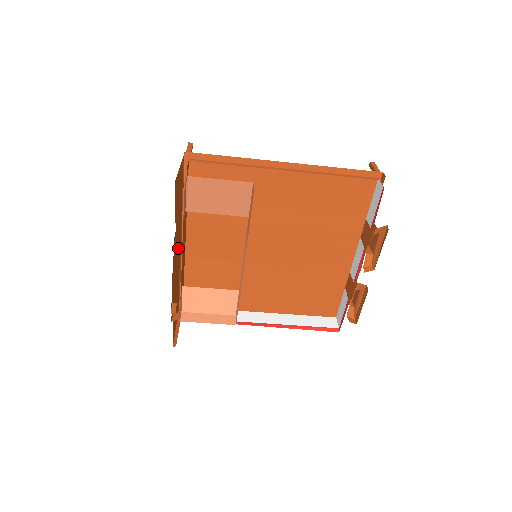
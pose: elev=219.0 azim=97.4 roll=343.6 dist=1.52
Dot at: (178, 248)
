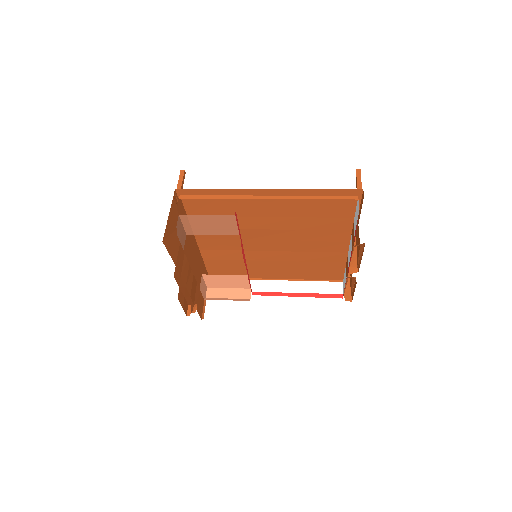
Dot at: occluded
